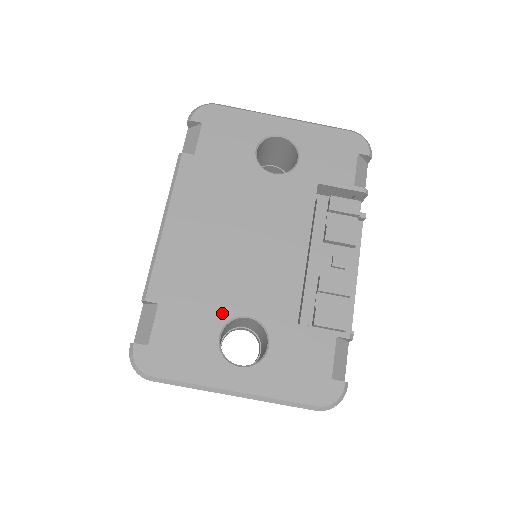
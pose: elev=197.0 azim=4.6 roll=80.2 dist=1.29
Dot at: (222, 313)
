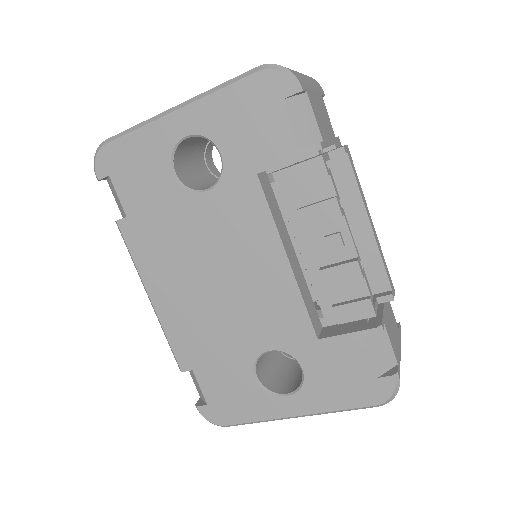
Dot at: (245, 357)
